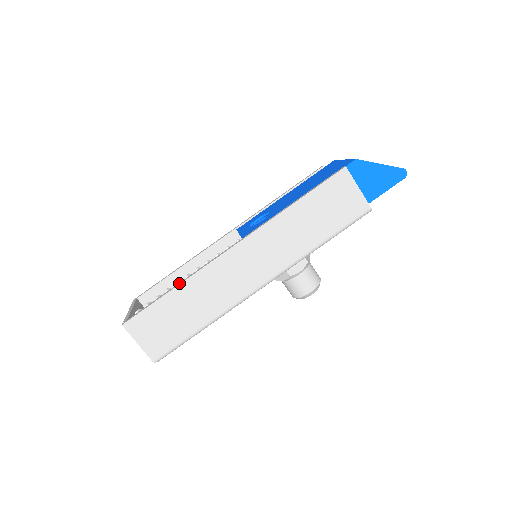
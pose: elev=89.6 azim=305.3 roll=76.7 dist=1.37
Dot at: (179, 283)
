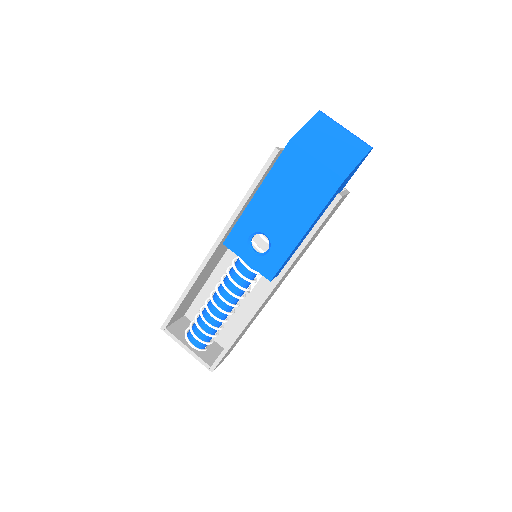
Dot at: (239, 333)
